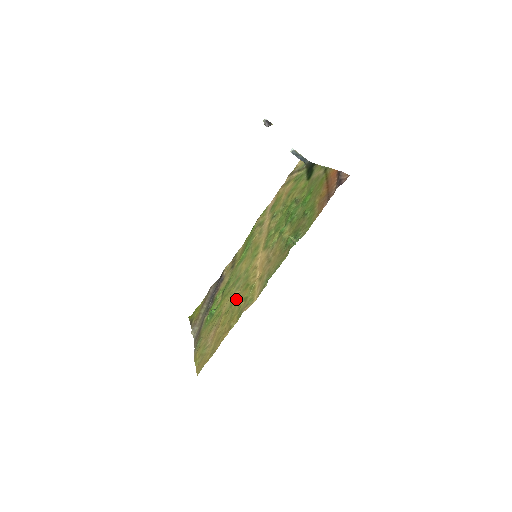
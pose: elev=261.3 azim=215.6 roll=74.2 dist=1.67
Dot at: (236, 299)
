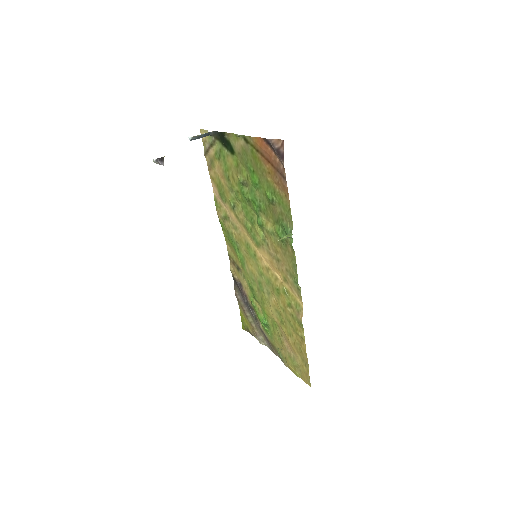
Dot at: (279, 307)
